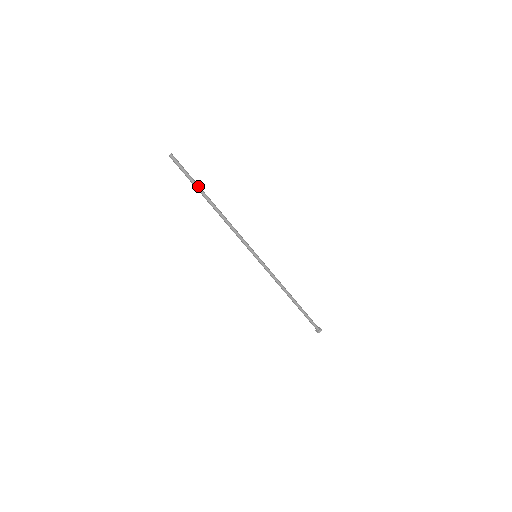
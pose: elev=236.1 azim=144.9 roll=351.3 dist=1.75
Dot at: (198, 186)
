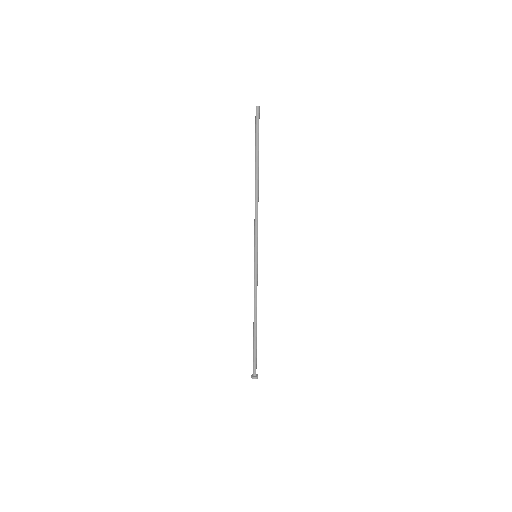
Dot at: occluded
